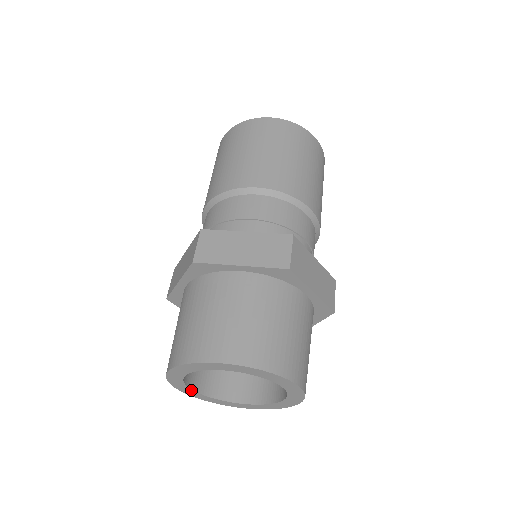
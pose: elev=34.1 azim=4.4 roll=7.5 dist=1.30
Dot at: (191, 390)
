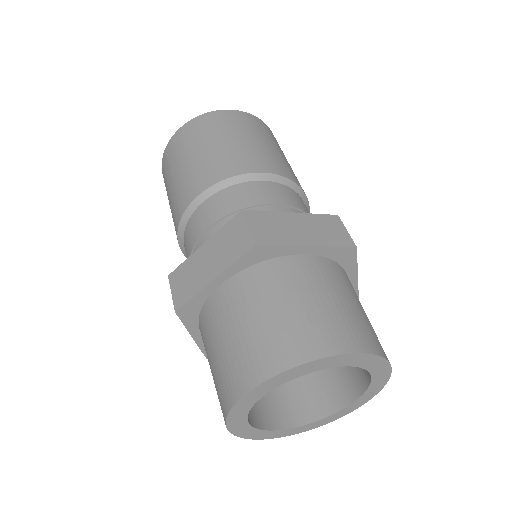
Dot at: (281, 431)
